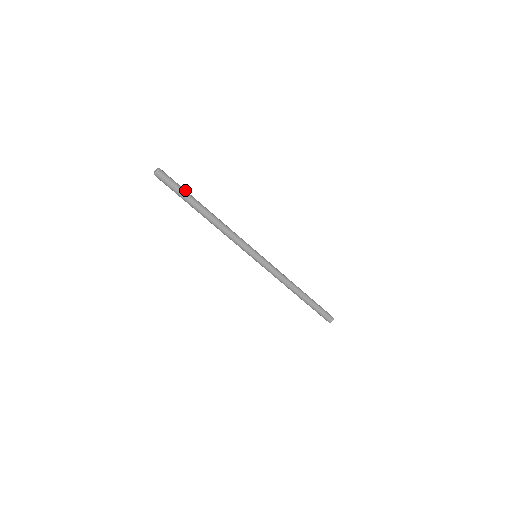
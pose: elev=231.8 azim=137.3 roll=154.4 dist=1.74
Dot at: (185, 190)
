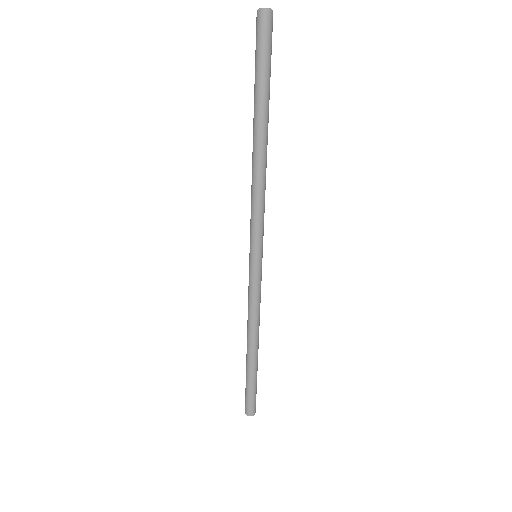
Dot at: (268, 78)
